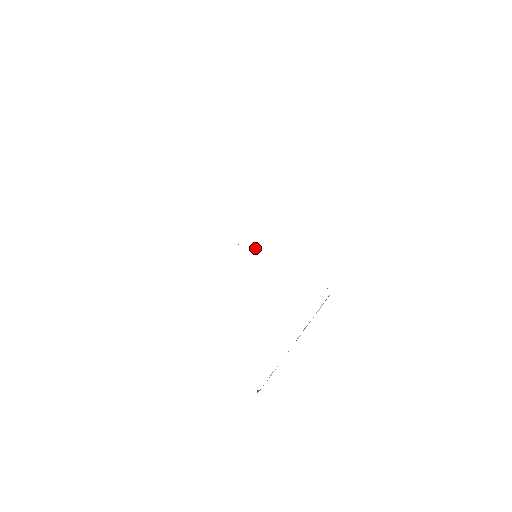
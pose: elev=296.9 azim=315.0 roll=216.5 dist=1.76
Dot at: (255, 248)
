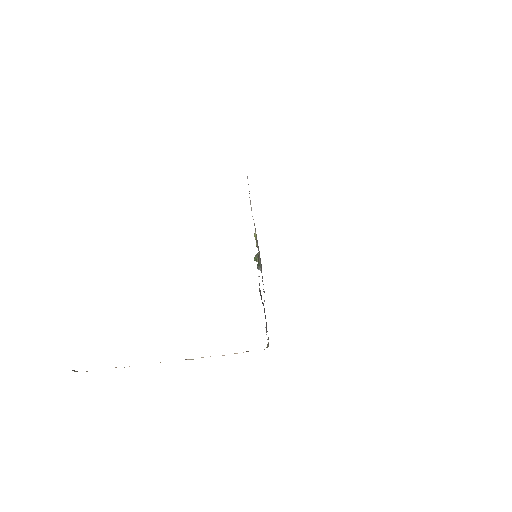
Dot at: (257, 255)
